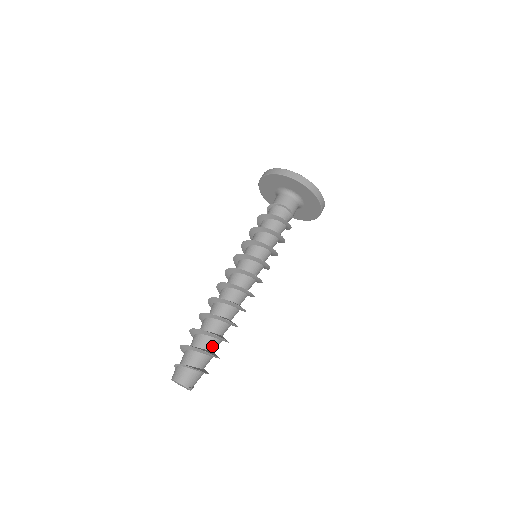
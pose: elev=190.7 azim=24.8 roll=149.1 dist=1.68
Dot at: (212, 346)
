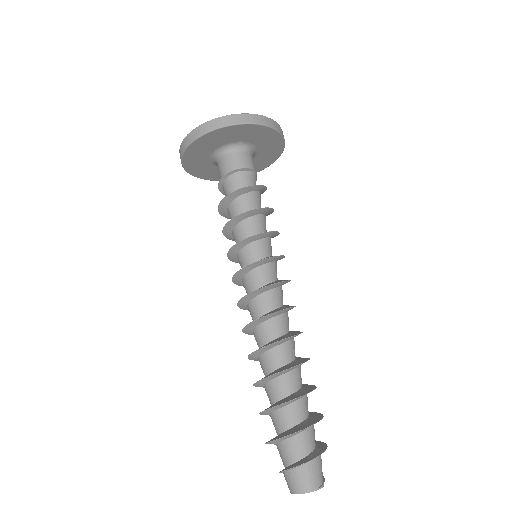
Dot at: (303, 411)
